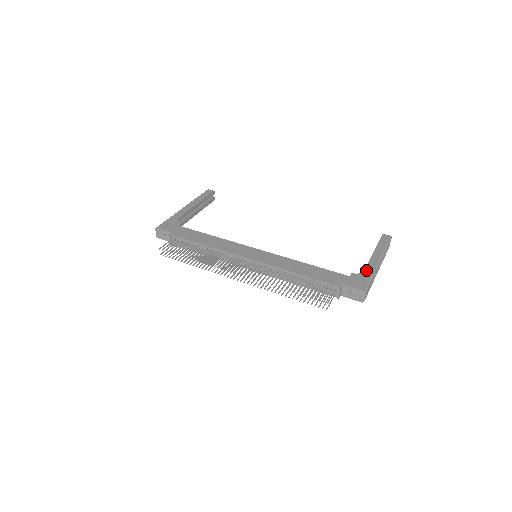
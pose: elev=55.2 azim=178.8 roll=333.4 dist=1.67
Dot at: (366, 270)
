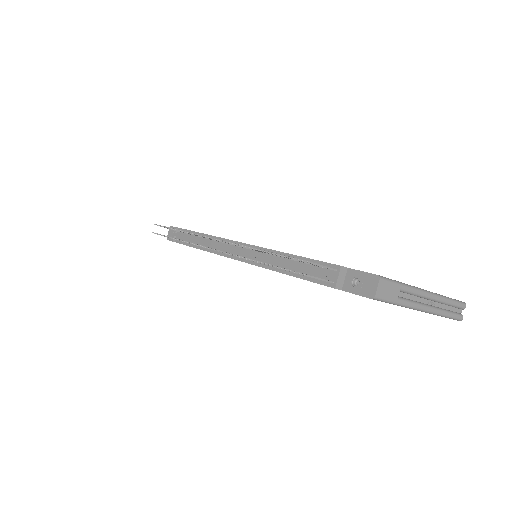
Dot at: occluded
